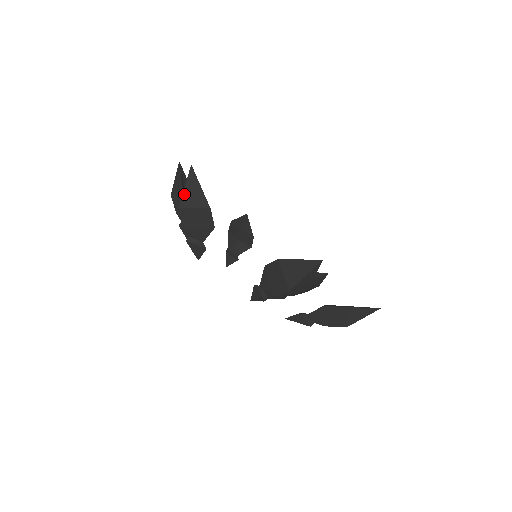
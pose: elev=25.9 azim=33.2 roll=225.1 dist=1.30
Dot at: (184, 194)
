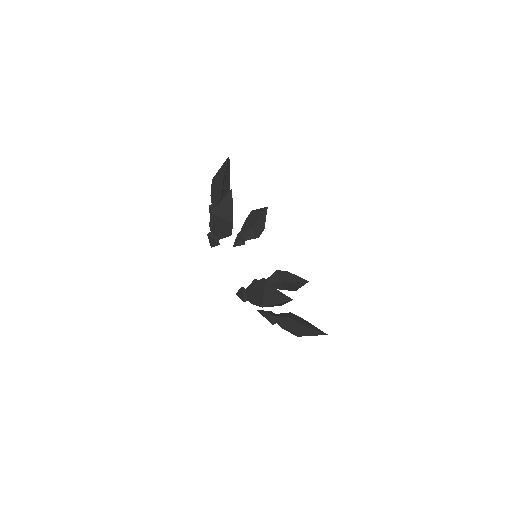
Dot at: (219, 205)
